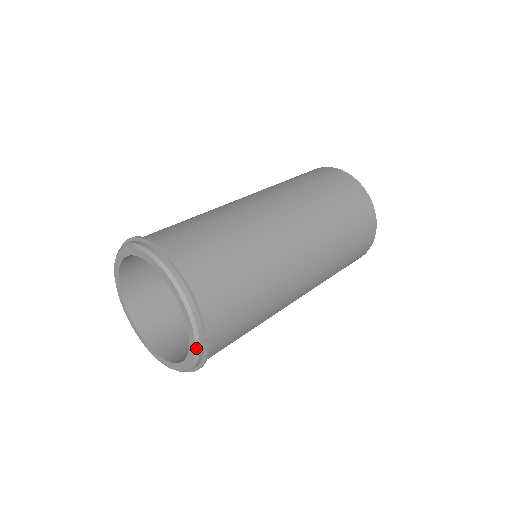
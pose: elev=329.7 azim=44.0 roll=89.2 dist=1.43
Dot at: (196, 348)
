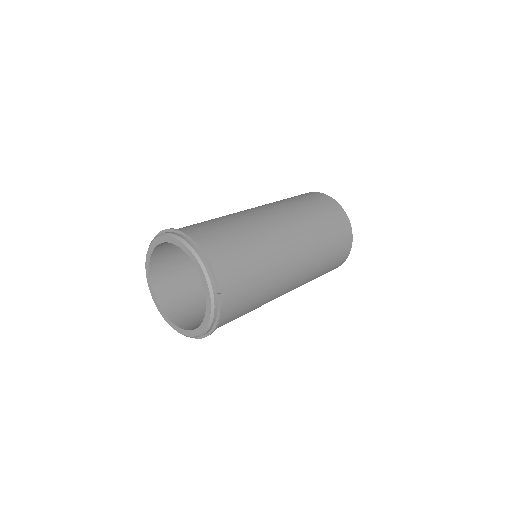
Dot at: (211, 300)
